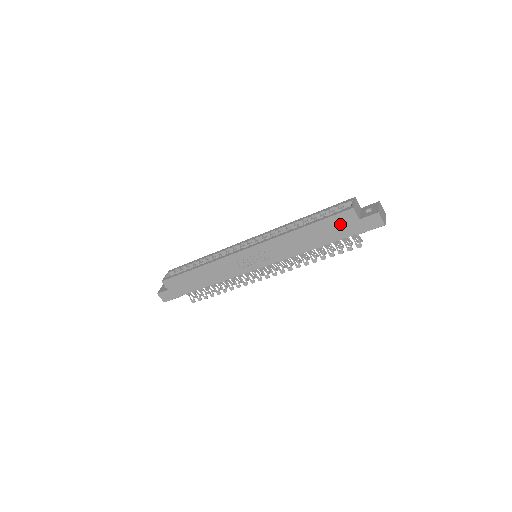
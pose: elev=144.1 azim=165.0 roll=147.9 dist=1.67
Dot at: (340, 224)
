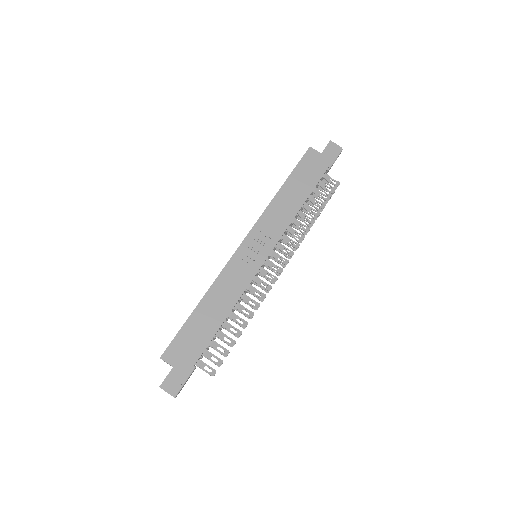
Dot at: (310, 166)
